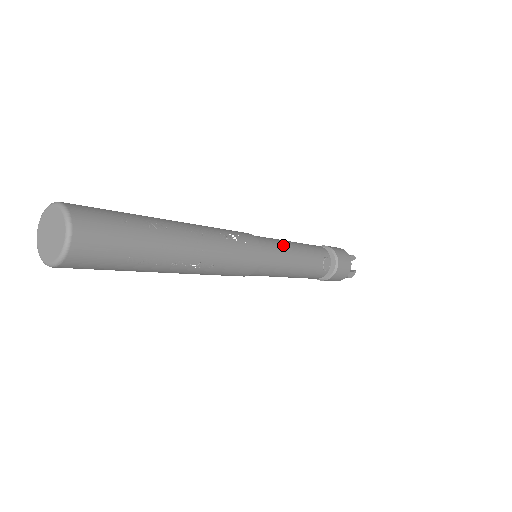
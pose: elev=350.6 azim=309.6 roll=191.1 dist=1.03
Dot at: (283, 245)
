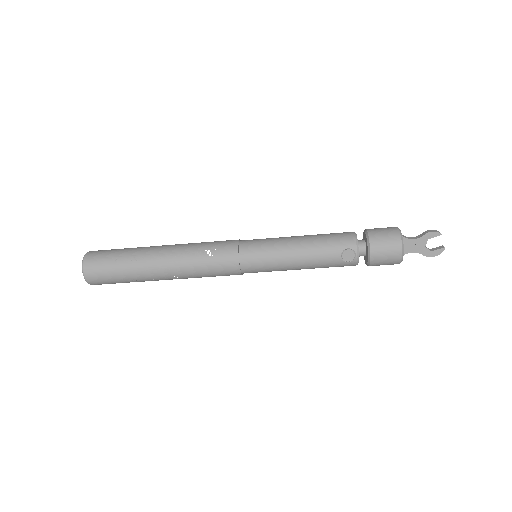
Dot at: (275, 247)
